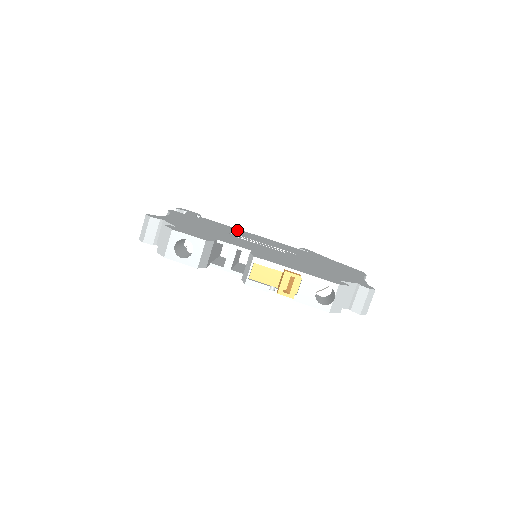
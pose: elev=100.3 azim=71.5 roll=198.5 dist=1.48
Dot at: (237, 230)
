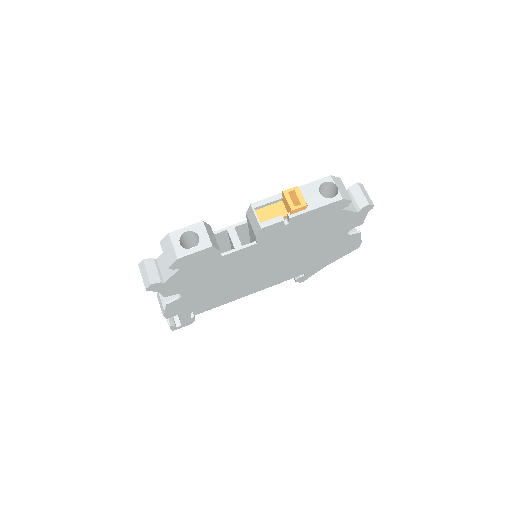
Dot at: occluded
